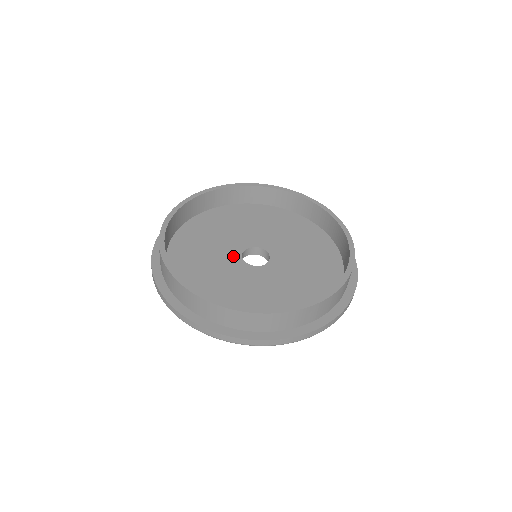
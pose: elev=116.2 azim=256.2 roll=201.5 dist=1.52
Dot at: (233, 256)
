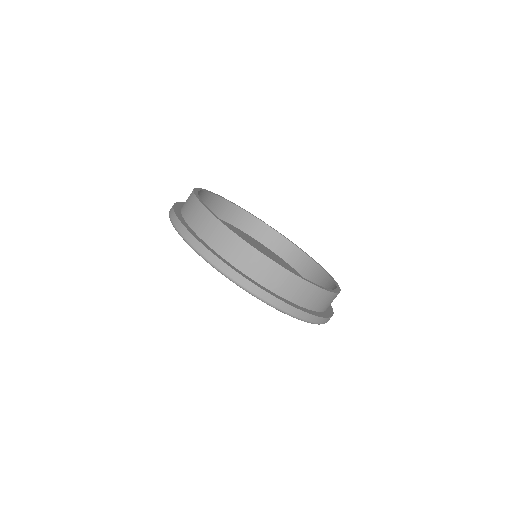
Dot at: occluded
